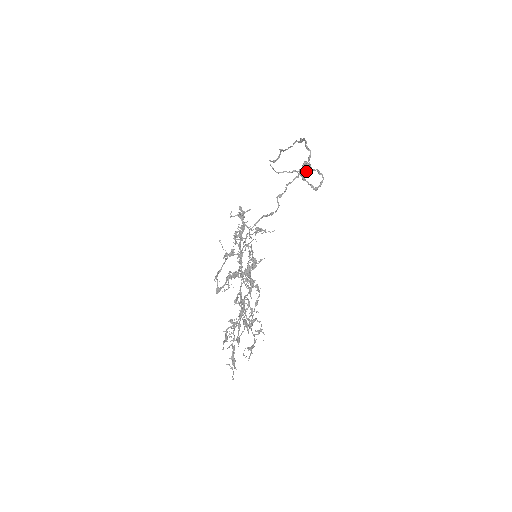
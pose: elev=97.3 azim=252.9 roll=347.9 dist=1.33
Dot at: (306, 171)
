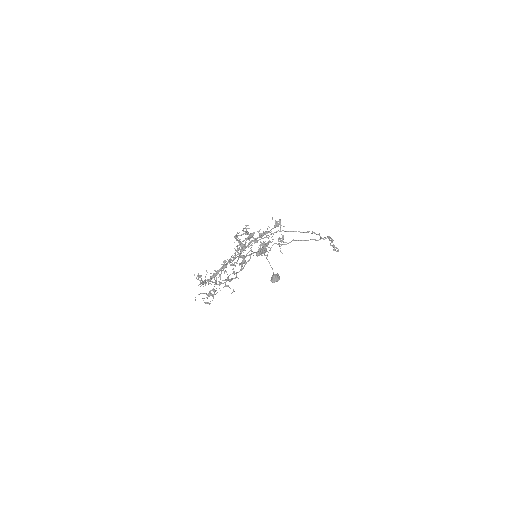
Dot at: (276, 278)
